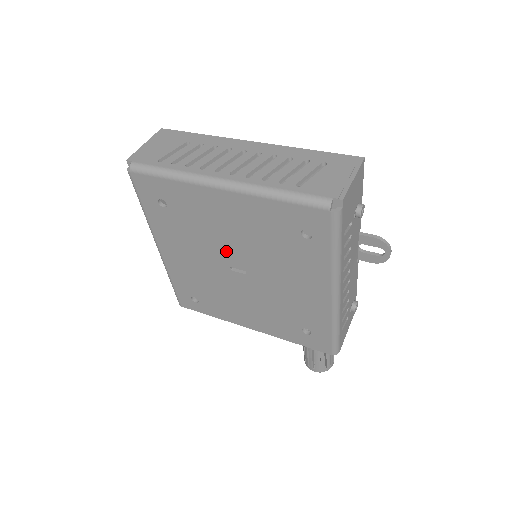
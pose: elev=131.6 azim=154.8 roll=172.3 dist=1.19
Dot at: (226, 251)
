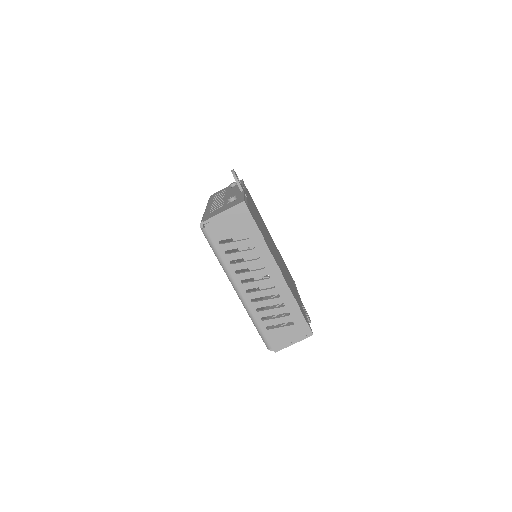
Dot at: occluded
